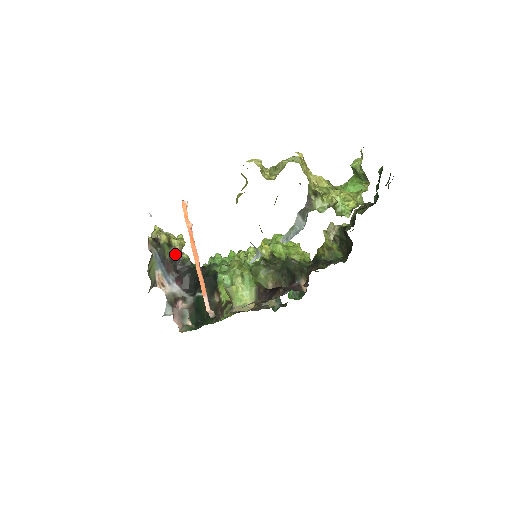
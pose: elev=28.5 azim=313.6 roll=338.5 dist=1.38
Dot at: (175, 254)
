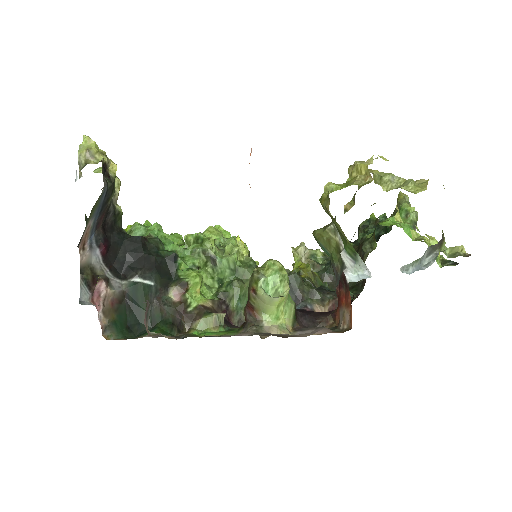
Dot at: (112, 201)
